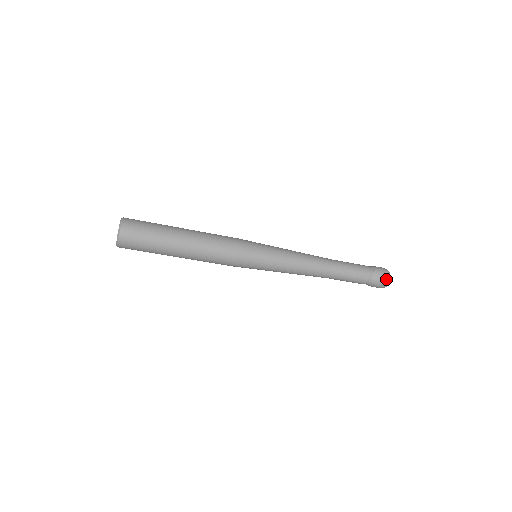
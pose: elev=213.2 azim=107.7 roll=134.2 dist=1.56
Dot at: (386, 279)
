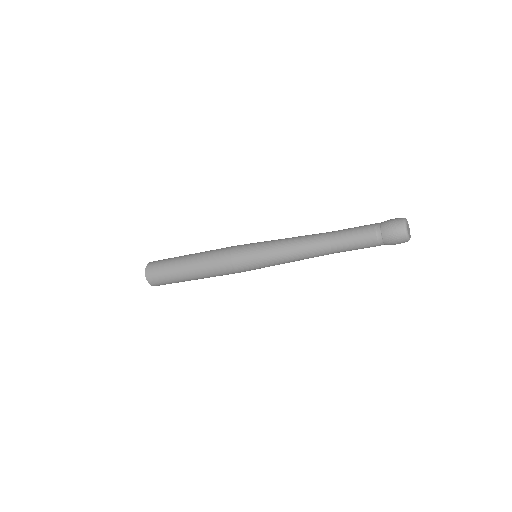
Dot at: (398, 228)
